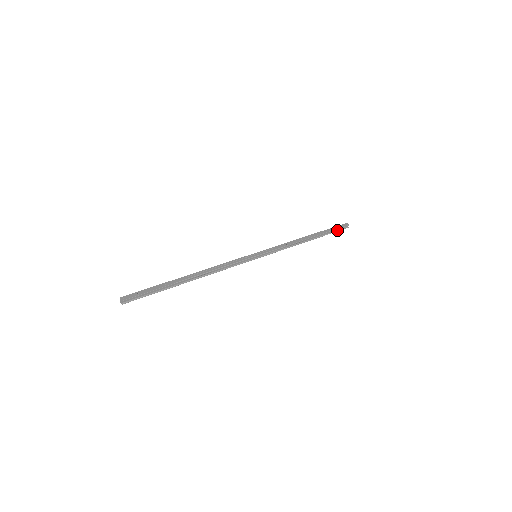
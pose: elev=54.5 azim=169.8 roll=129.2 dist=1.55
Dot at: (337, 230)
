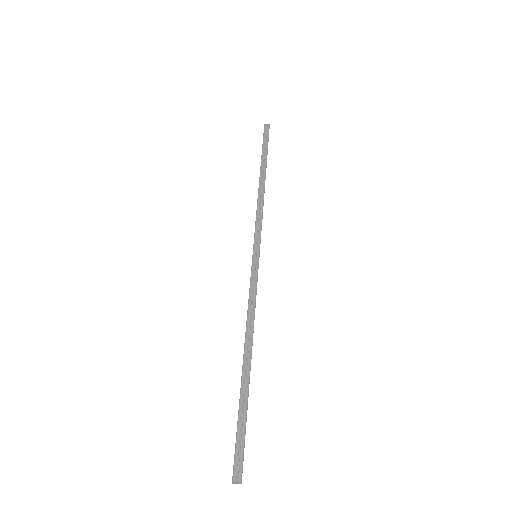
Dot at: (267, 142)
